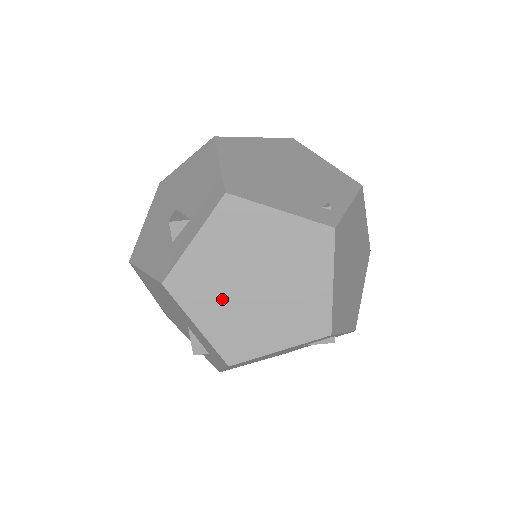
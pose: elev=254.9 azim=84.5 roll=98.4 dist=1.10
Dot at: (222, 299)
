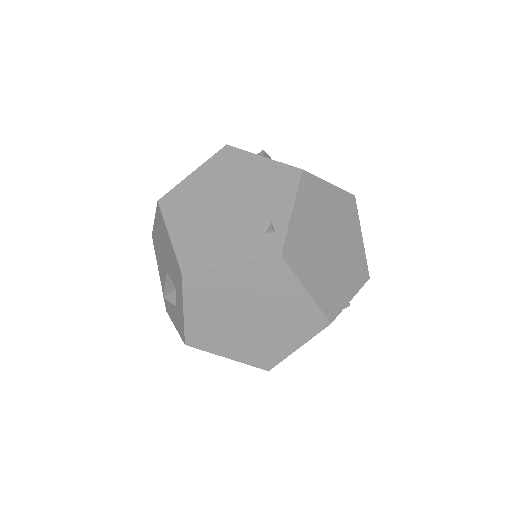
Dot at: (232, 336)
